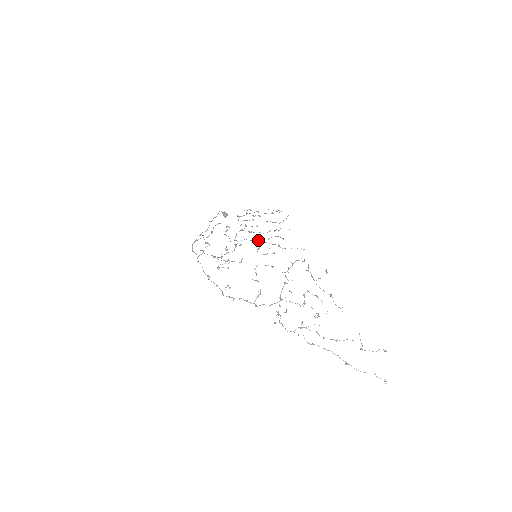
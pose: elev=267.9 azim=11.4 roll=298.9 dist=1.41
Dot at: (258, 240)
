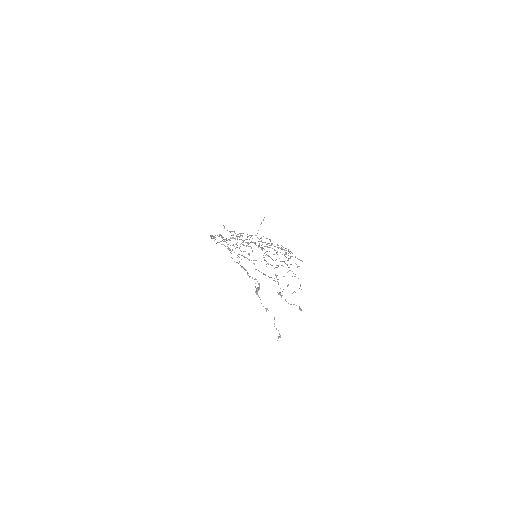
Dot at: occluded
